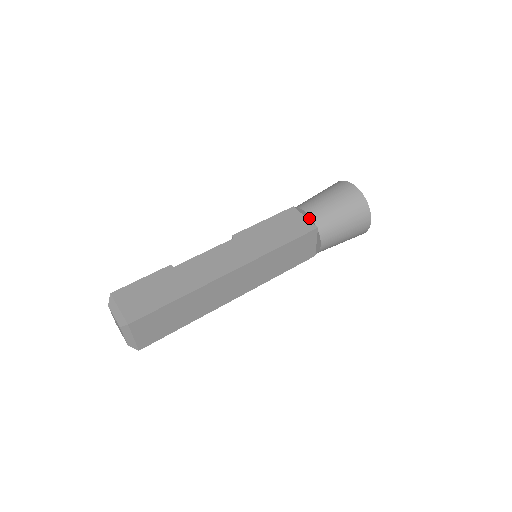
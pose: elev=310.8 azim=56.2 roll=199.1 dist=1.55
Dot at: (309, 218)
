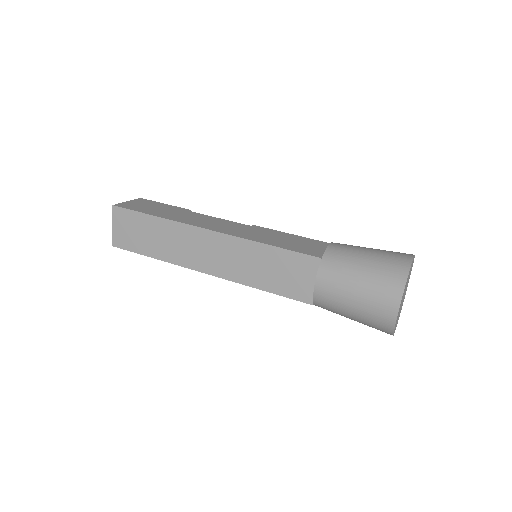
Dot at: occluded
